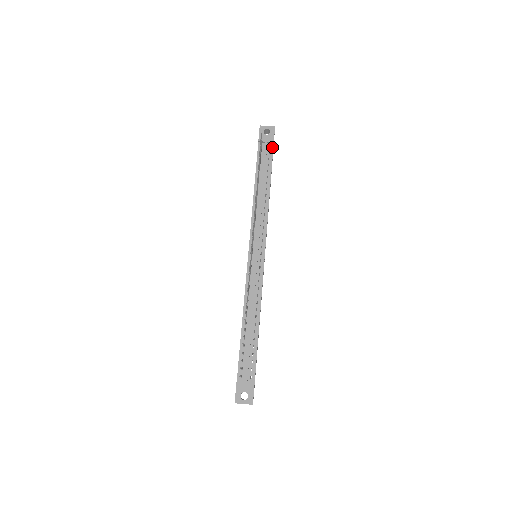
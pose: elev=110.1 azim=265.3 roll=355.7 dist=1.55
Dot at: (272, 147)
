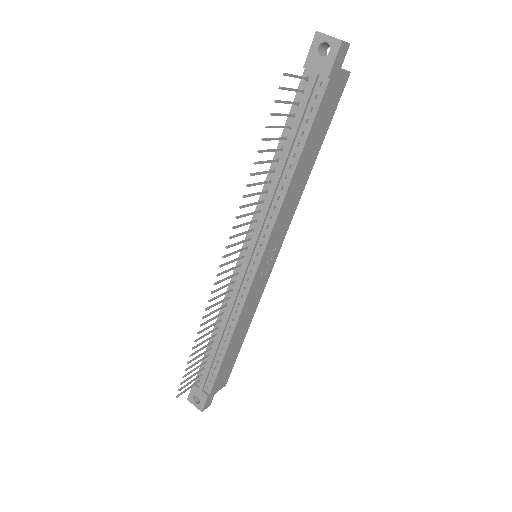
Dot at: (324, 86)
